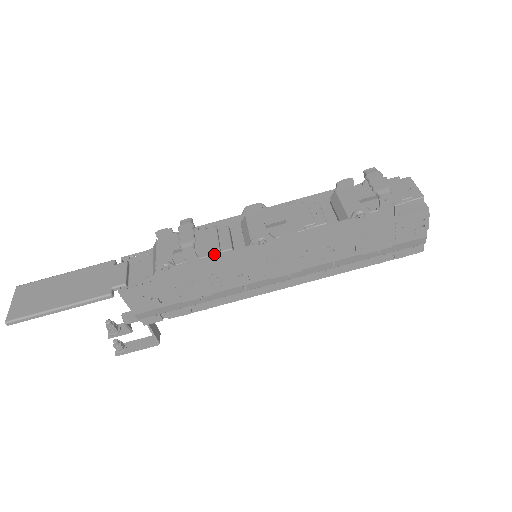
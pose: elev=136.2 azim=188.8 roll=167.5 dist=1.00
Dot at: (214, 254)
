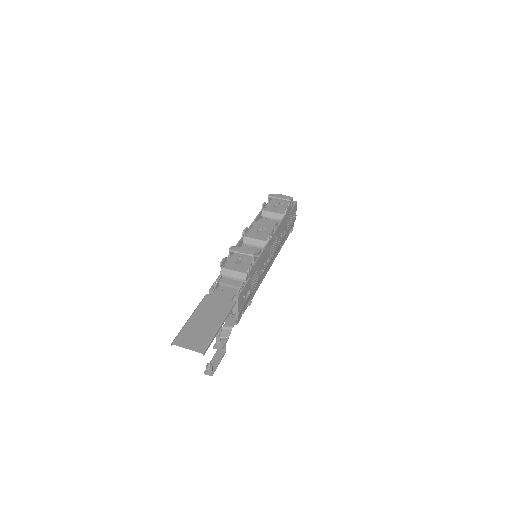
Dot at: (257, 255)
